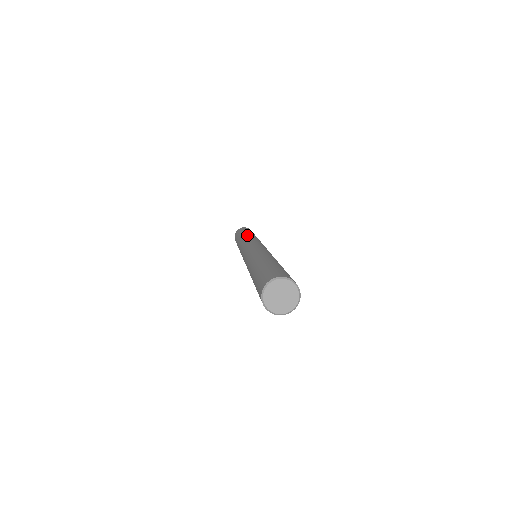
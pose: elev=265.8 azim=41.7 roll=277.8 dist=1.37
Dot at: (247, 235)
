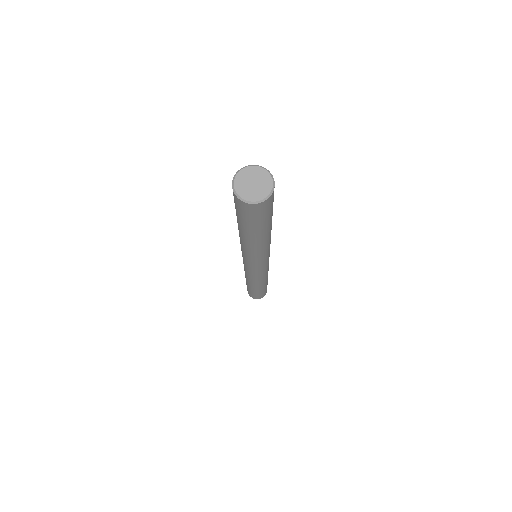
Dot at: occluded
